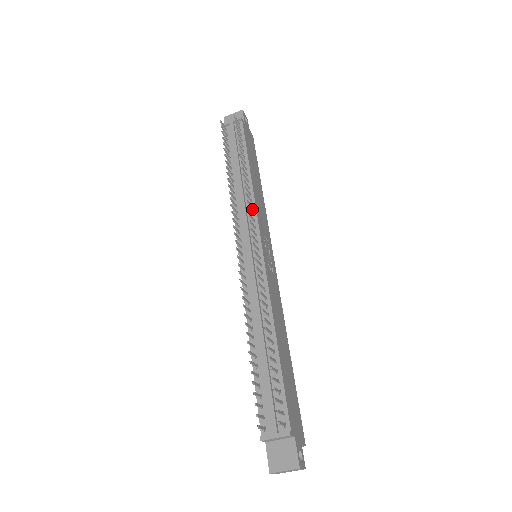
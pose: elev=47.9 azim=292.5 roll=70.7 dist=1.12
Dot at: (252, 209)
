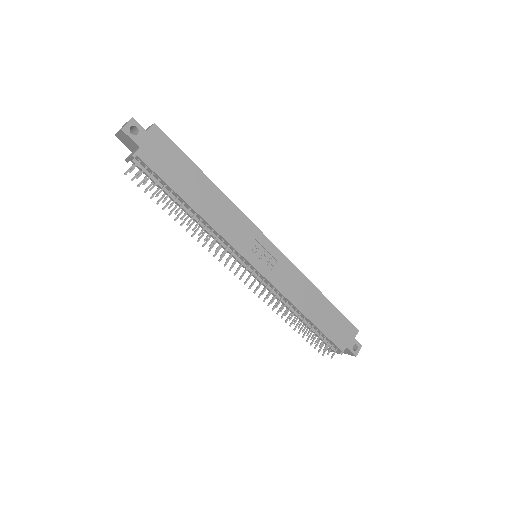
Dot at: (225, 242)
